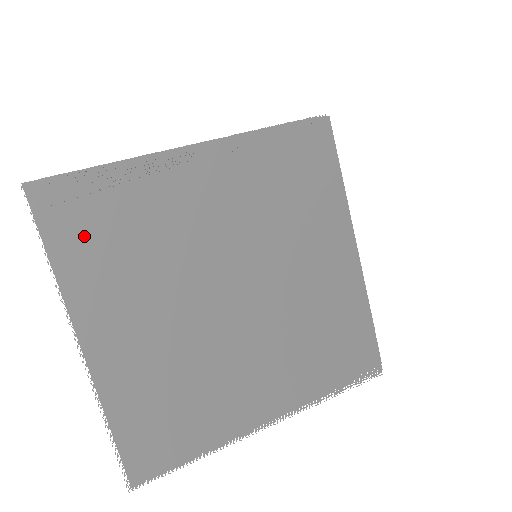
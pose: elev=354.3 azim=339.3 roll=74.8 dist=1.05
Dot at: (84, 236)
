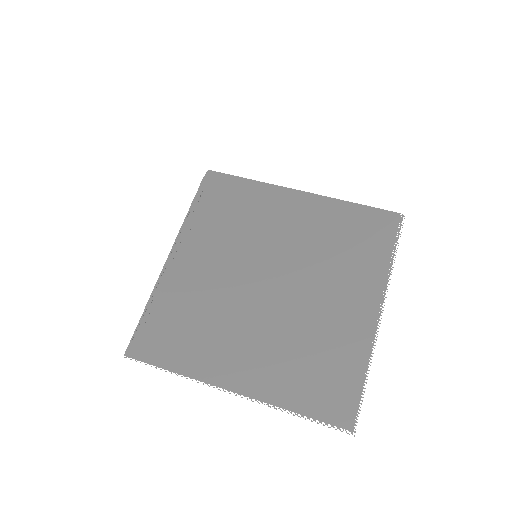
Dot at: (172, 344)
